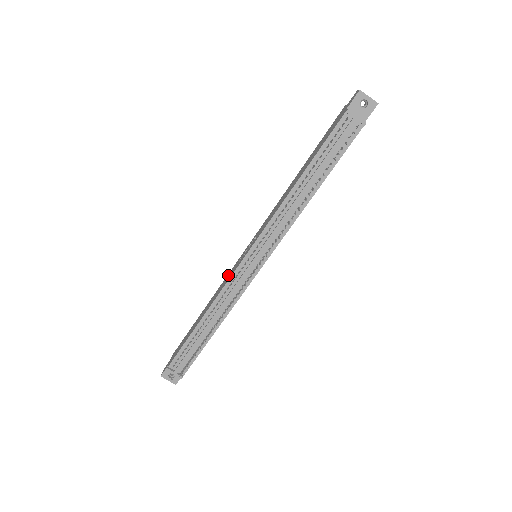
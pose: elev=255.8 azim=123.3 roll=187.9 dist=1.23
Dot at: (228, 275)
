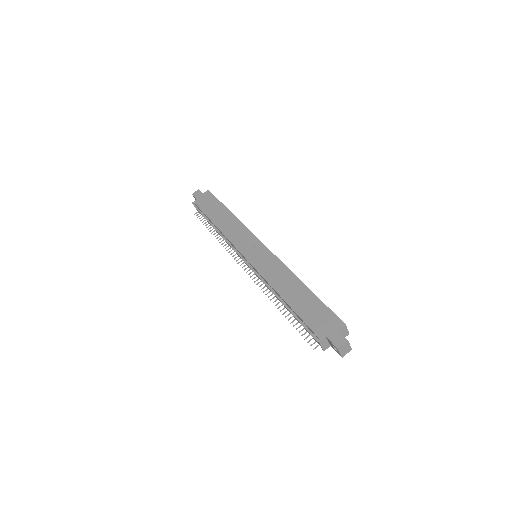
Dot at: (244, 232)
